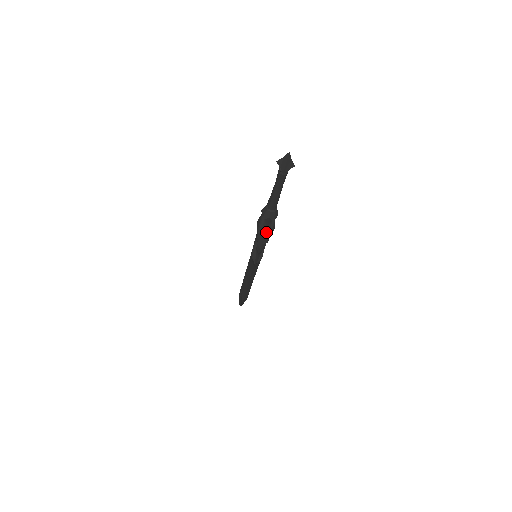
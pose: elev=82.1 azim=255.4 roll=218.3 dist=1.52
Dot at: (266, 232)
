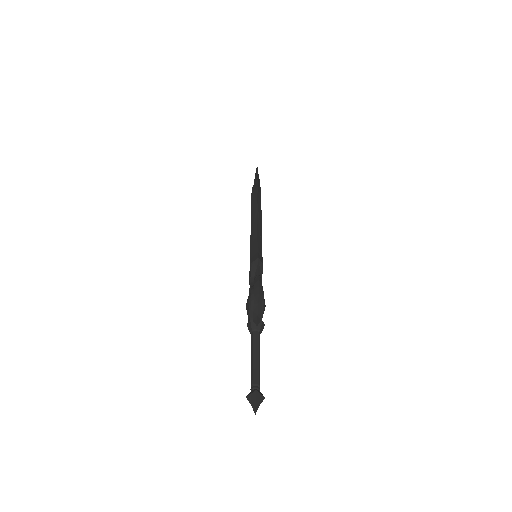
Dot at: occluded
